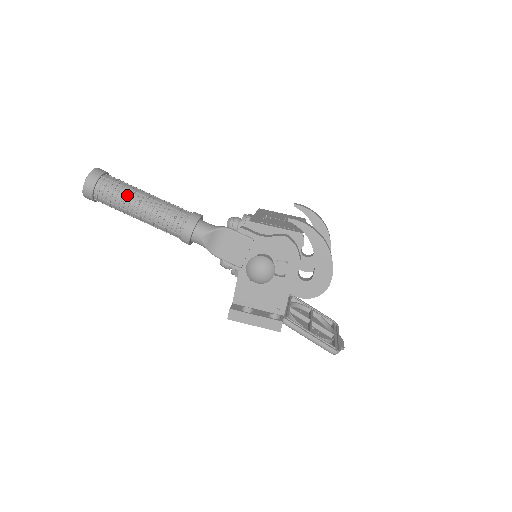
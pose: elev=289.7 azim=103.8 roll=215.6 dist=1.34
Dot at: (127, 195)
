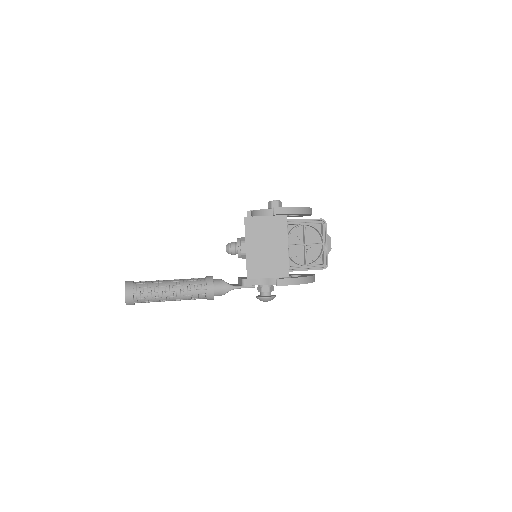
Dot at: (159, 301)
